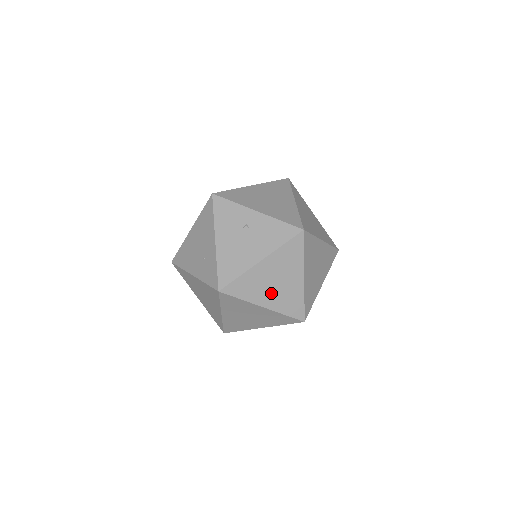
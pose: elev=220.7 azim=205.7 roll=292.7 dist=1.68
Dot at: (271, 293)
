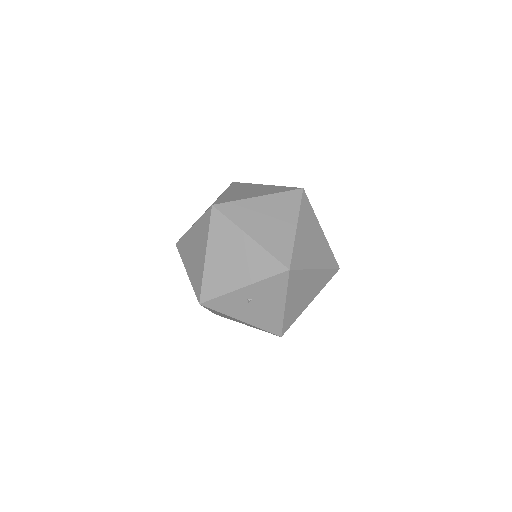
Dot at: (307, 297)
